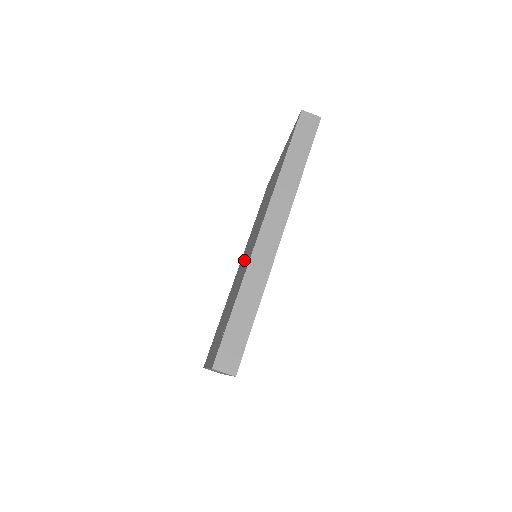
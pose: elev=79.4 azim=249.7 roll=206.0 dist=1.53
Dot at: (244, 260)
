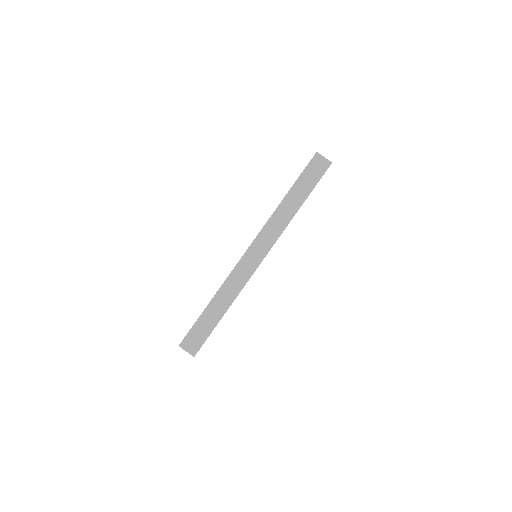
Dot at: occluded
